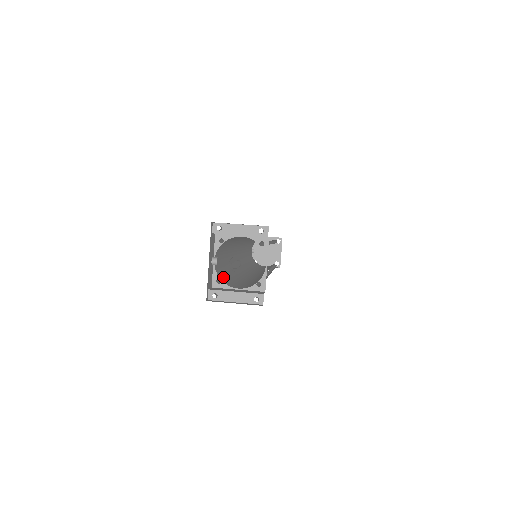
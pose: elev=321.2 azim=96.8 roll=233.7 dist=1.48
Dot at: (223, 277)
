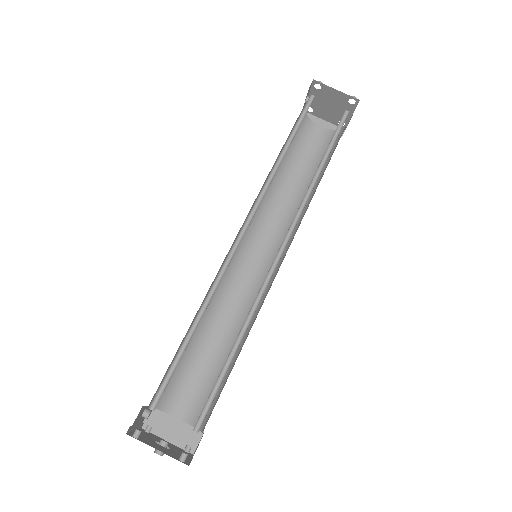
Dot at: (167, 391)
